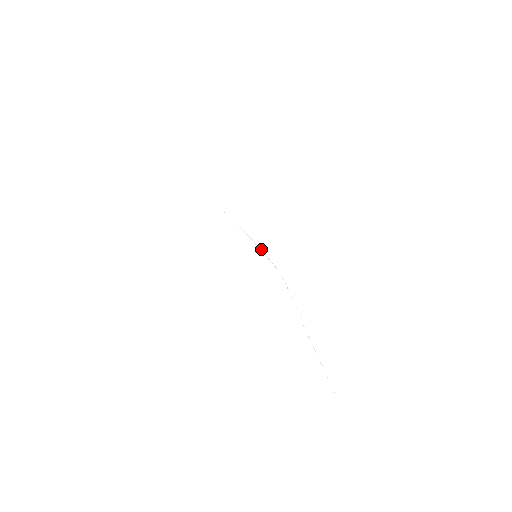
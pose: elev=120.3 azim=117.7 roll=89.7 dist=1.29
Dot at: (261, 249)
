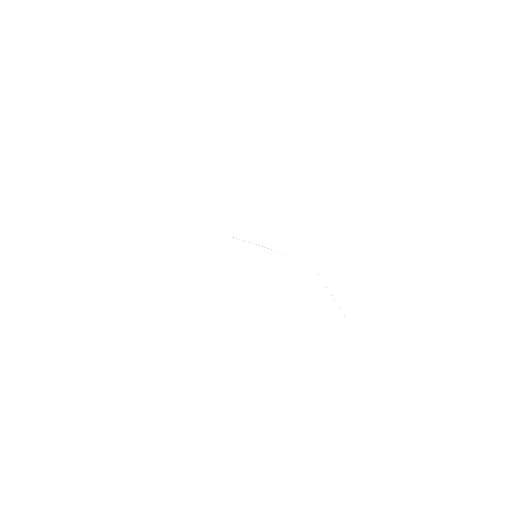
Dot at: (270, 249)
